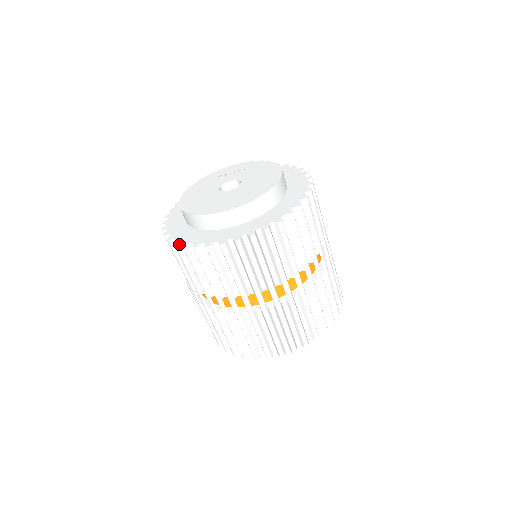
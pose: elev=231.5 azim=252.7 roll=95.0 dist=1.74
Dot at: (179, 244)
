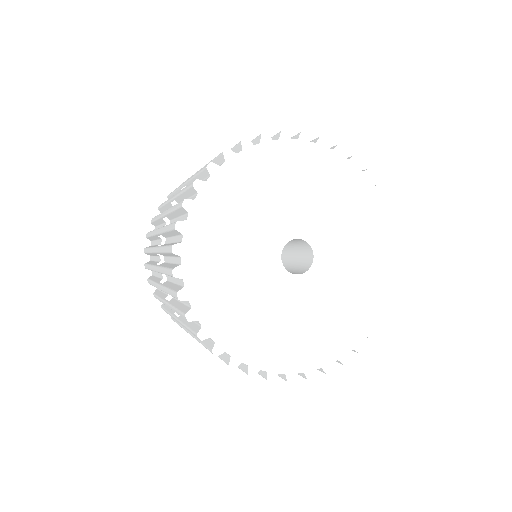
Dot at: occluded
